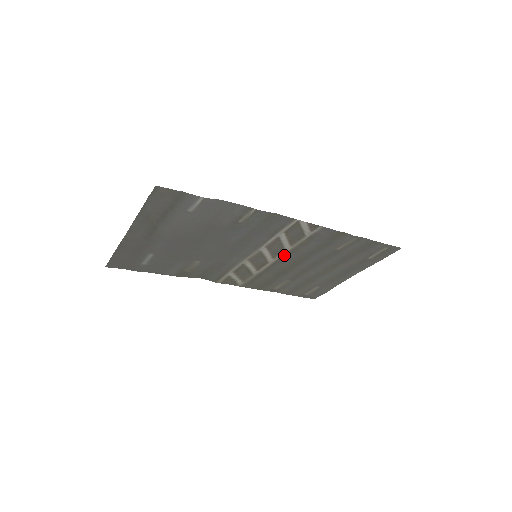
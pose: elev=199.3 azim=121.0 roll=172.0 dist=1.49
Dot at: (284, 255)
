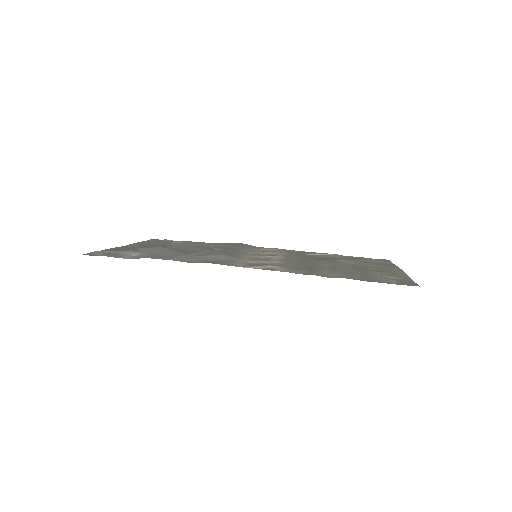
Dot at: (284, 259)
